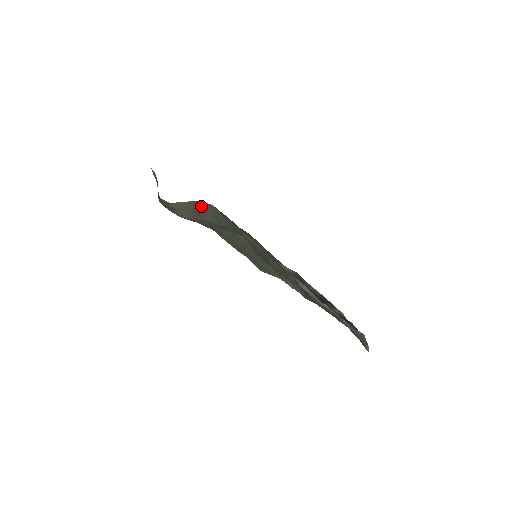
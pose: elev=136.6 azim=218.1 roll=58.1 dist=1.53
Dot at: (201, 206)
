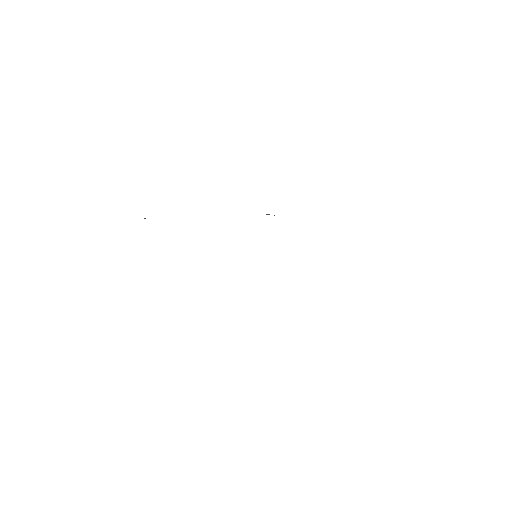
Dot at: occluded
